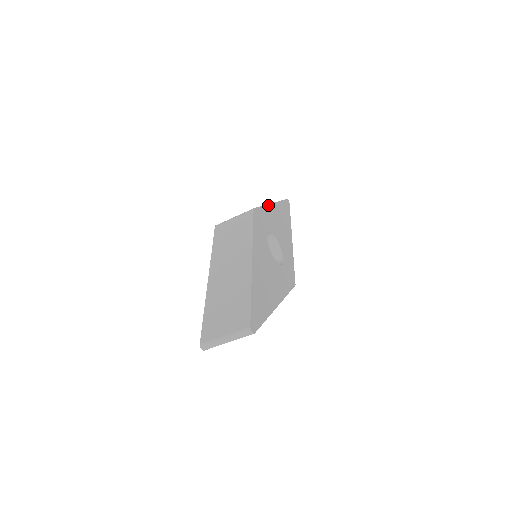
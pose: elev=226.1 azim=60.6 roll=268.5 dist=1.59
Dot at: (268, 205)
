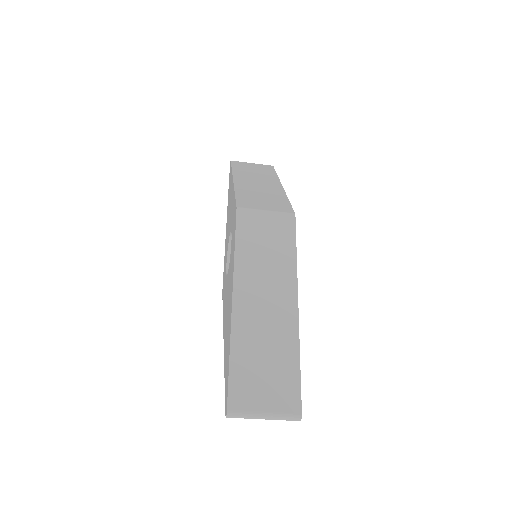
Dot at: (285, 193)
